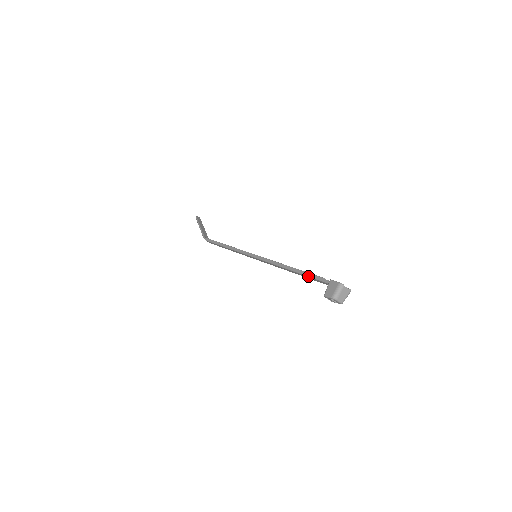
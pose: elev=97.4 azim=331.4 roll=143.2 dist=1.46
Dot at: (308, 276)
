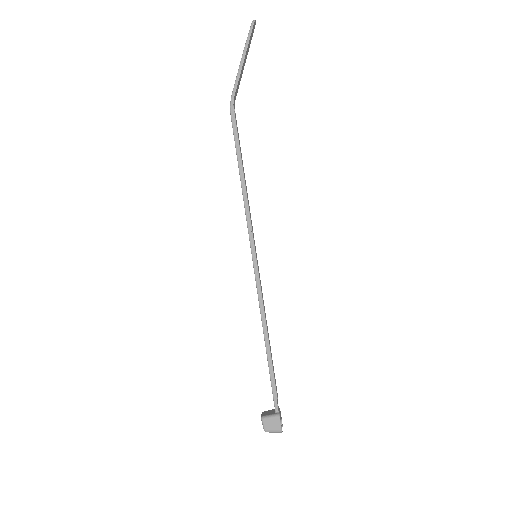
Dot at: (270, 377)
